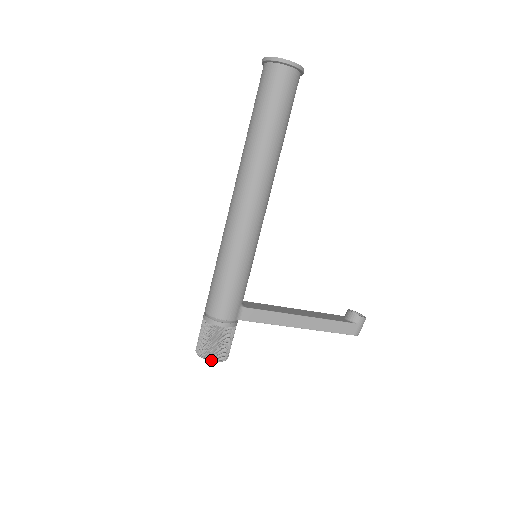
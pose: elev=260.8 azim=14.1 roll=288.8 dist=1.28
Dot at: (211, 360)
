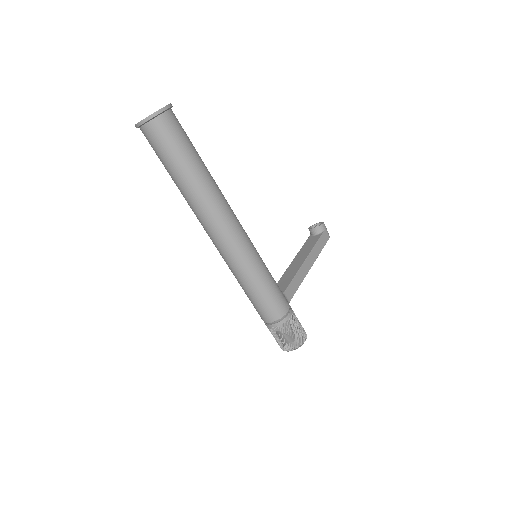
Dot at: (303, 343)
